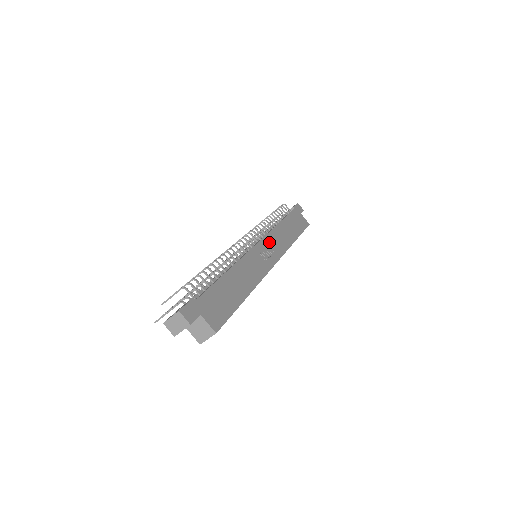
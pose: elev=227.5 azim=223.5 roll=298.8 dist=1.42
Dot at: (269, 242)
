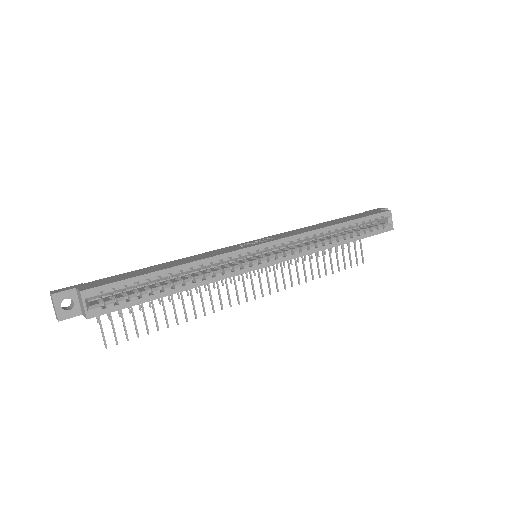
Dot at: (272, 237)
